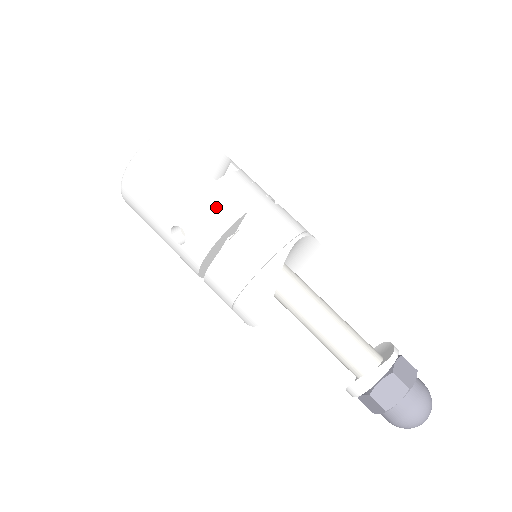
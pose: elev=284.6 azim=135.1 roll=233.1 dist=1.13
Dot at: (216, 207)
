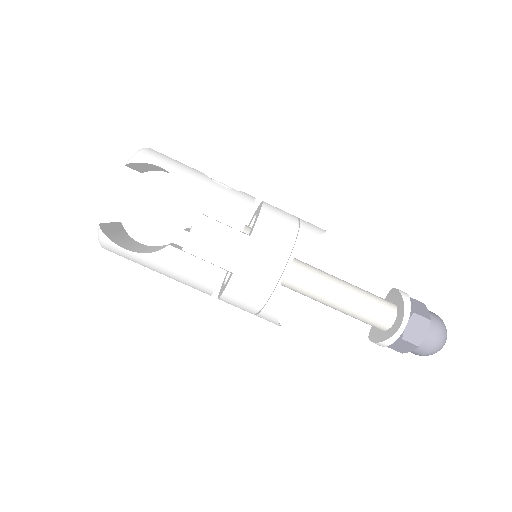
Dot at: (195, 274)
